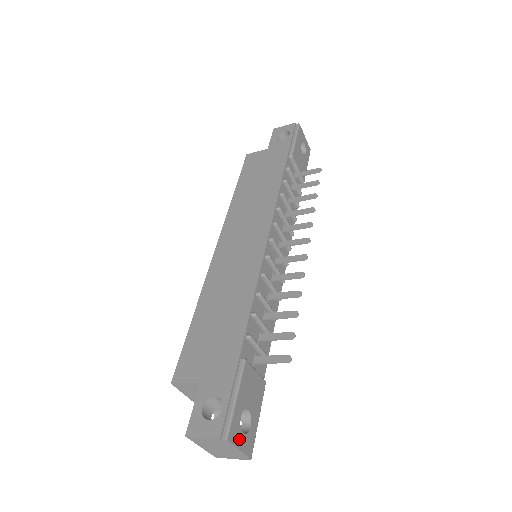
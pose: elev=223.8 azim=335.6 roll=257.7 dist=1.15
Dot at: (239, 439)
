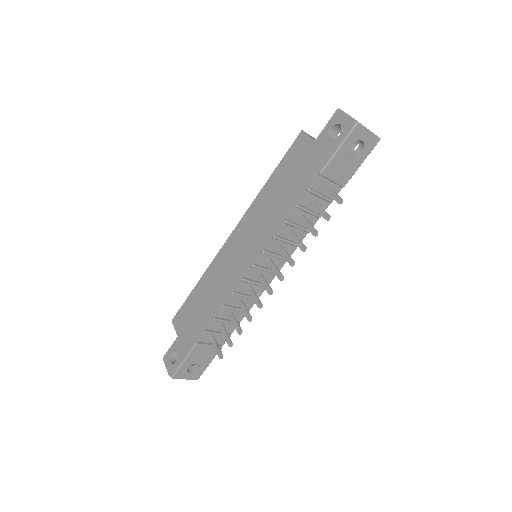
Dot at: (185, 376)
